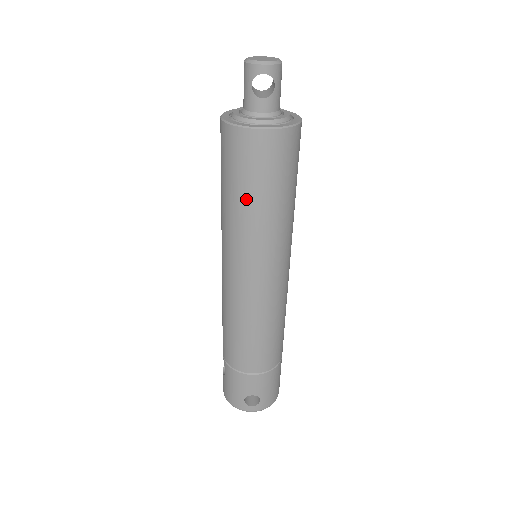
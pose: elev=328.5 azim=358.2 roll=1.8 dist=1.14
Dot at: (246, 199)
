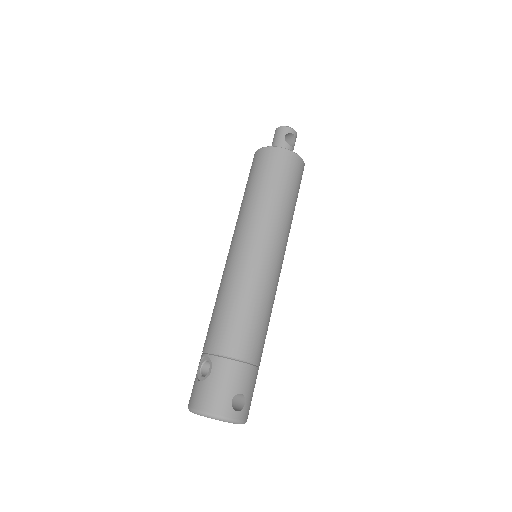
Dot at: (279, 192)
